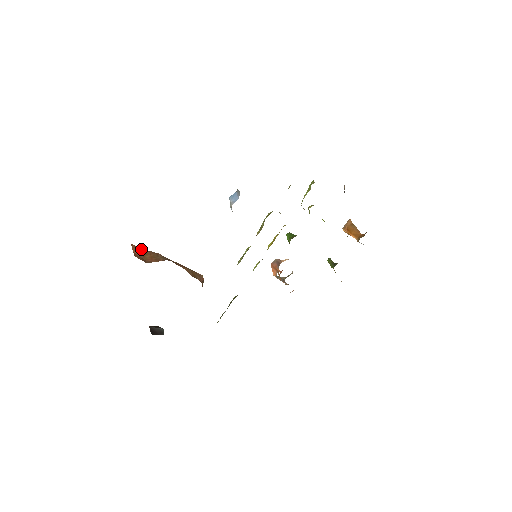
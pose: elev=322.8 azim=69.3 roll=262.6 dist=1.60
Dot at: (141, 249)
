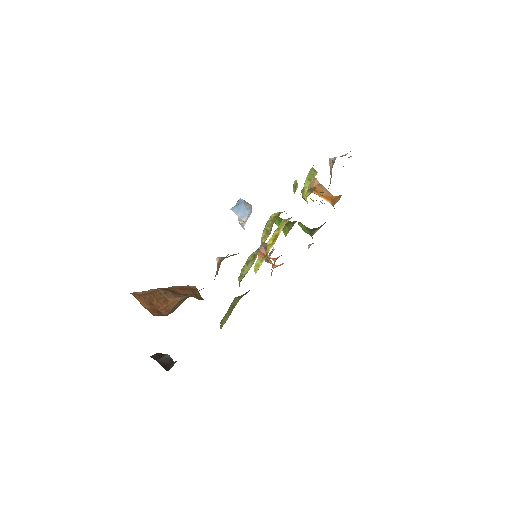
Dot at: (144, 295)
